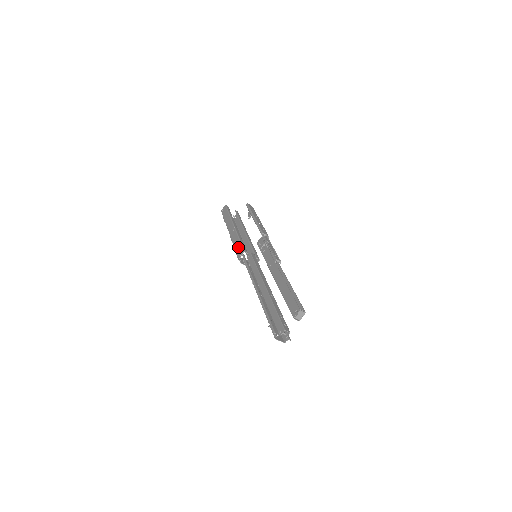
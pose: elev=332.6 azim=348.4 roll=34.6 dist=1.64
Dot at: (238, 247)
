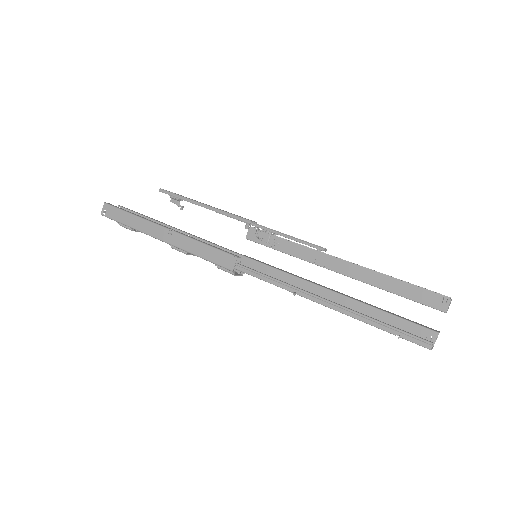
Dot at: (213, 255)
